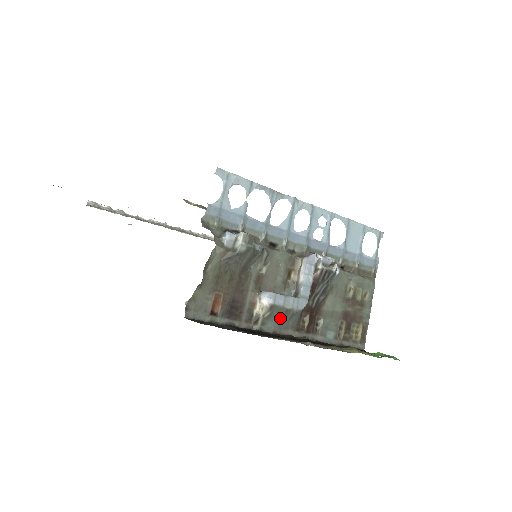
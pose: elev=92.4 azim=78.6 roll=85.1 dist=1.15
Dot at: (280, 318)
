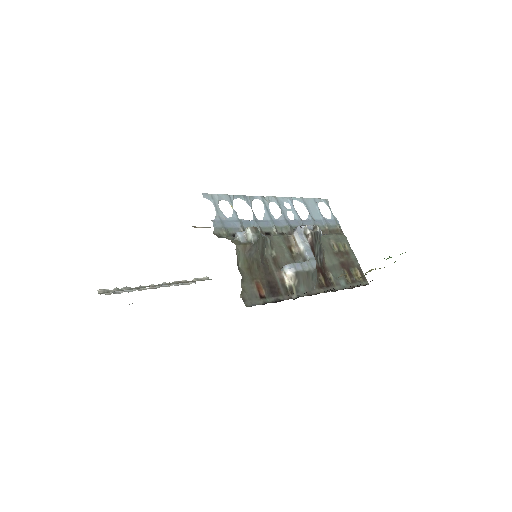
Dot at: (306, 281)
